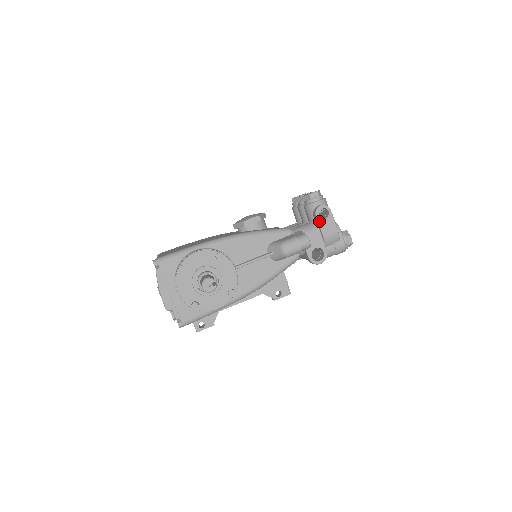
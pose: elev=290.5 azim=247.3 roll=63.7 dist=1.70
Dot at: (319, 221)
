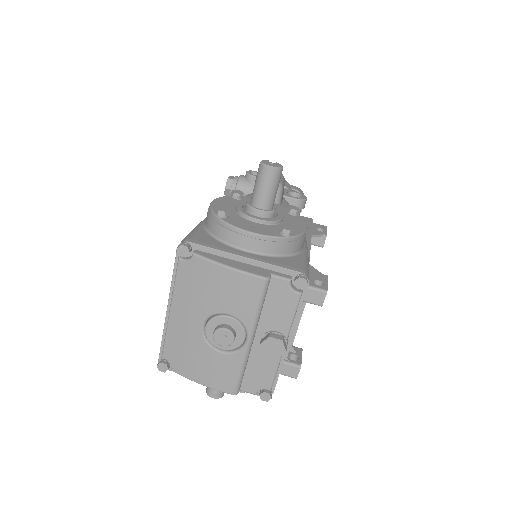
Dot at: occluded
